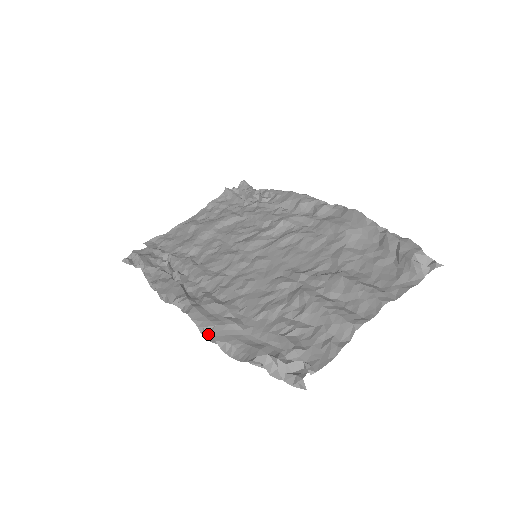
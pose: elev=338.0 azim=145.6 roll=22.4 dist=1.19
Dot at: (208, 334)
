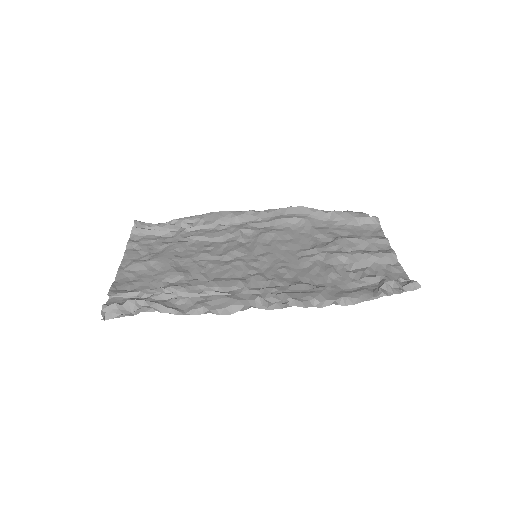
Dot at: (323, 300)
